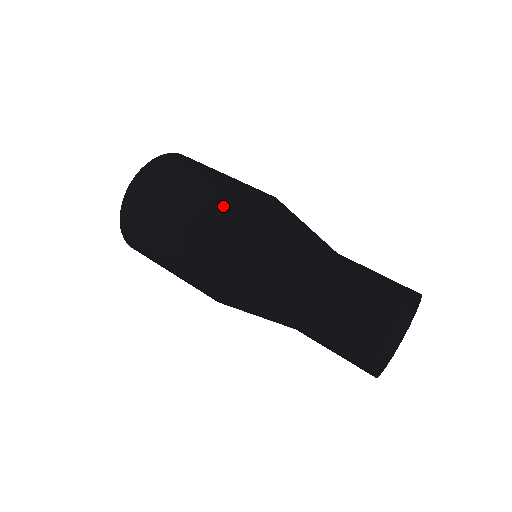
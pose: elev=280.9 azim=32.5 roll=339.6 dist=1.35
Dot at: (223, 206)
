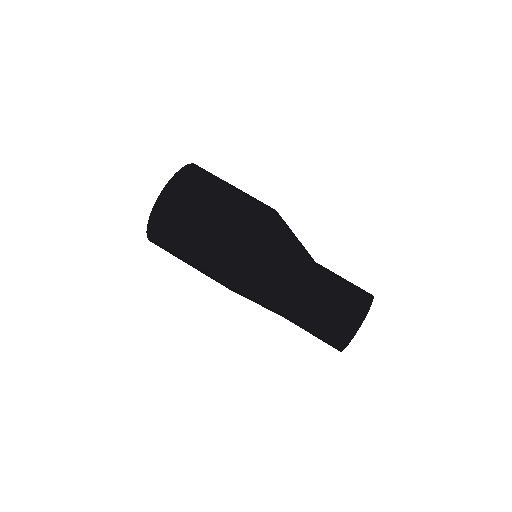
Dot at: (261, 204)
